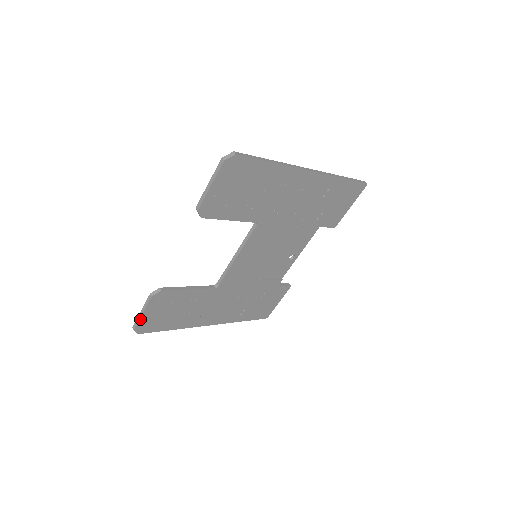
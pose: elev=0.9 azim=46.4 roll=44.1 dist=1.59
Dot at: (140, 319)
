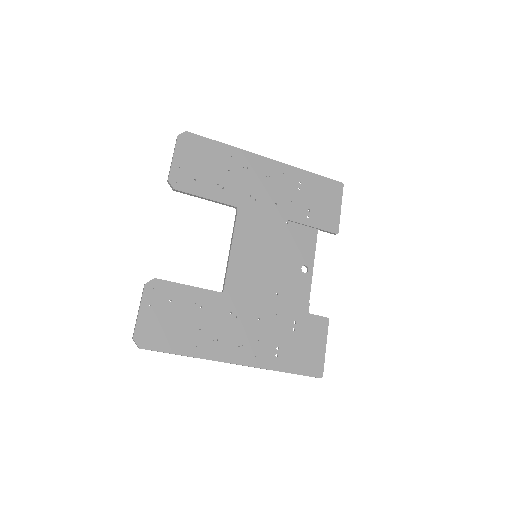
Dot at: (138, 320)
